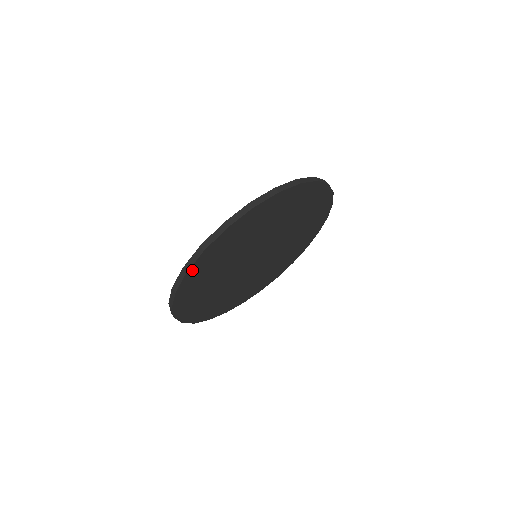
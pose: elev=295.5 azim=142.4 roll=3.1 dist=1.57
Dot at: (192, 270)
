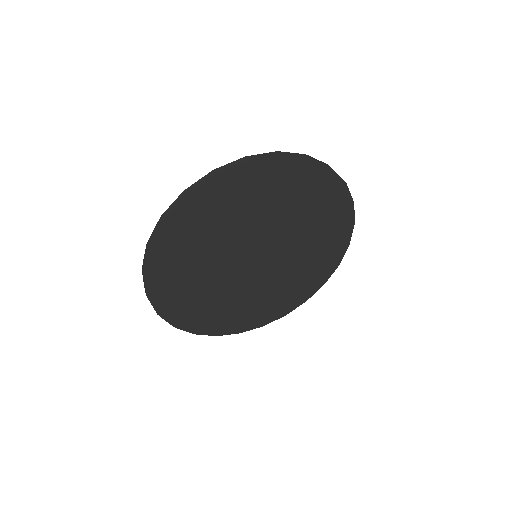
Dot at: (281, 161)
